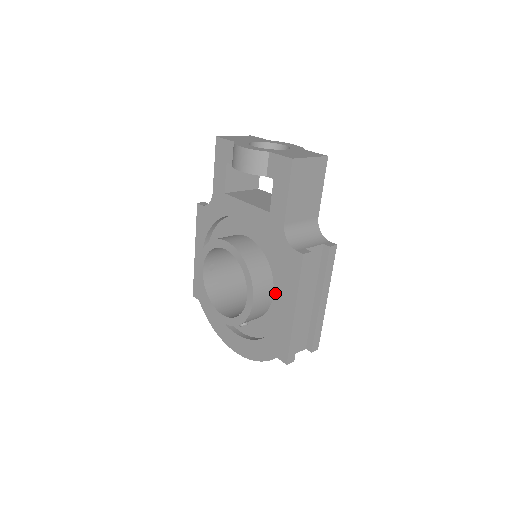
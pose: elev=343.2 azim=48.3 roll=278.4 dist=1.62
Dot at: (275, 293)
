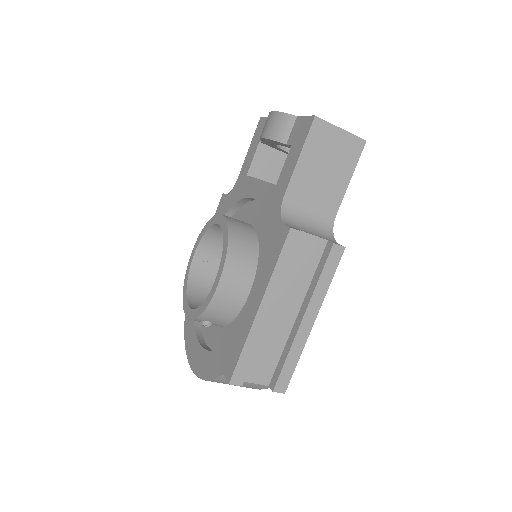
Dot at: (252, 290)
